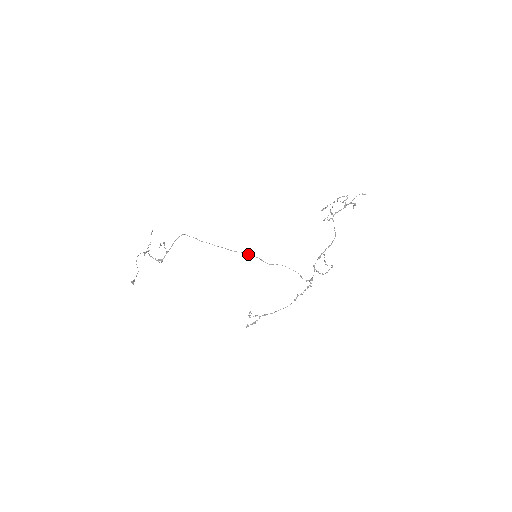
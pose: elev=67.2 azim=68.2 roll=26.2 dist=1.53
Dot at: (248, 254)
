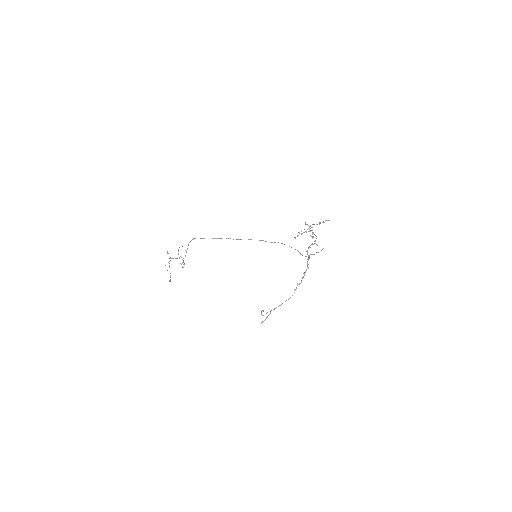
Dot at: occluded
